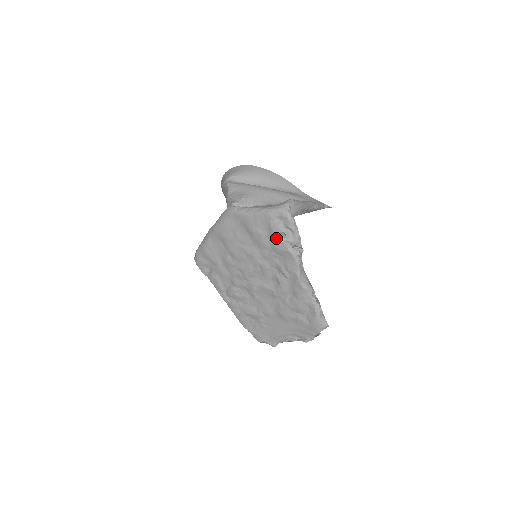
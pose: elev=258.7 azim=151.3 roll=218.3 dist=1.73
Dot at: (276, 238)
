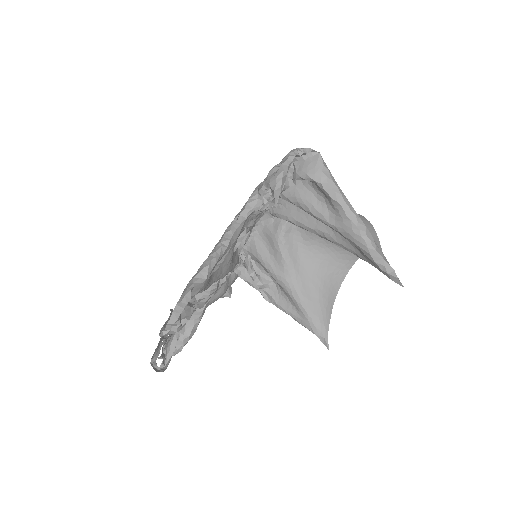
Dot at: occluded
